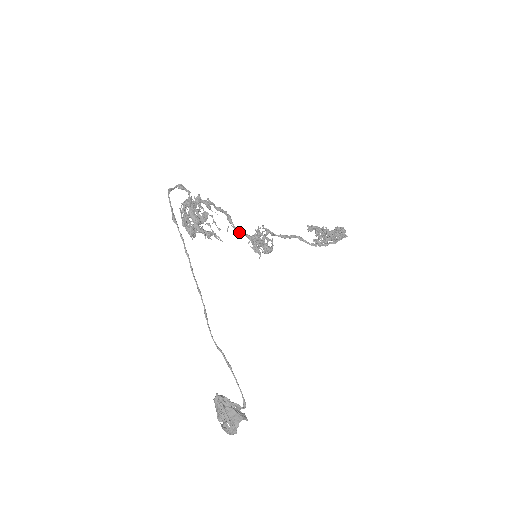
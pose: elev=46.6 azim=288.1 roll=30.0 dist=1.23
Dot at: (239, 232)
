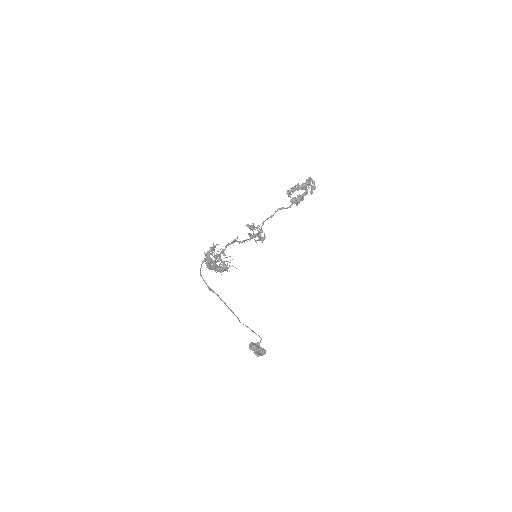
Dot at: occluded
